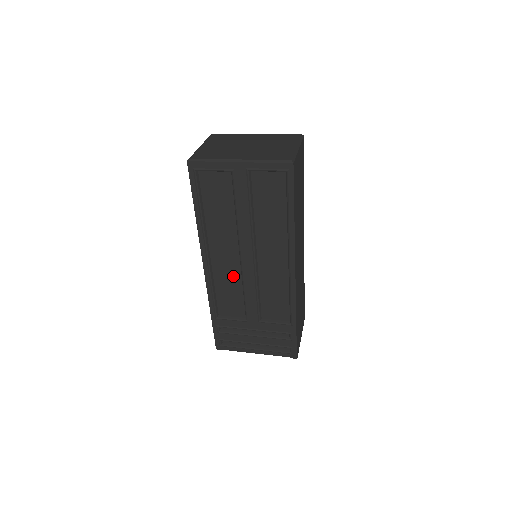
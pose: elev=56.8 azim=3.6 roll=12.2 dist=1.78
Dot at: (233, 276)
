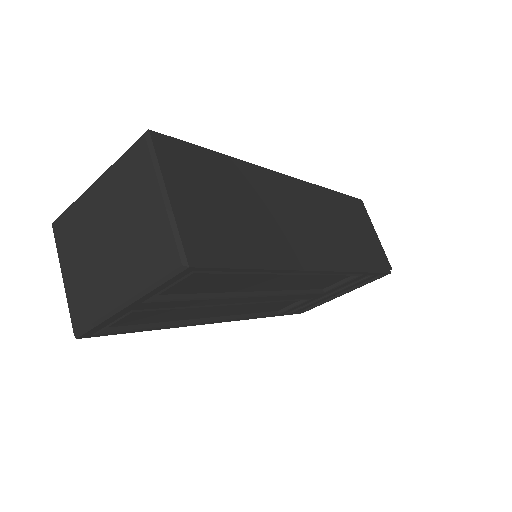
Dot at: (256, 304)
